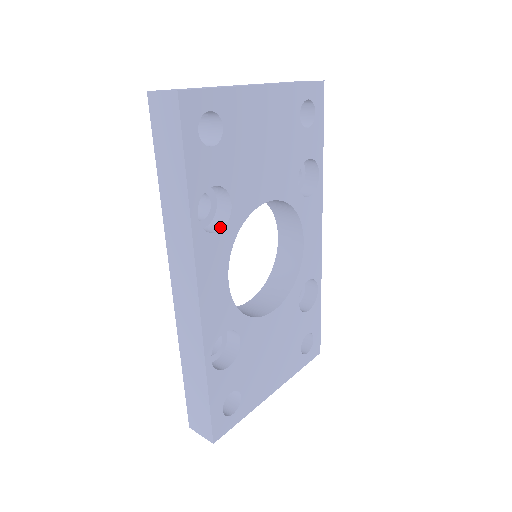
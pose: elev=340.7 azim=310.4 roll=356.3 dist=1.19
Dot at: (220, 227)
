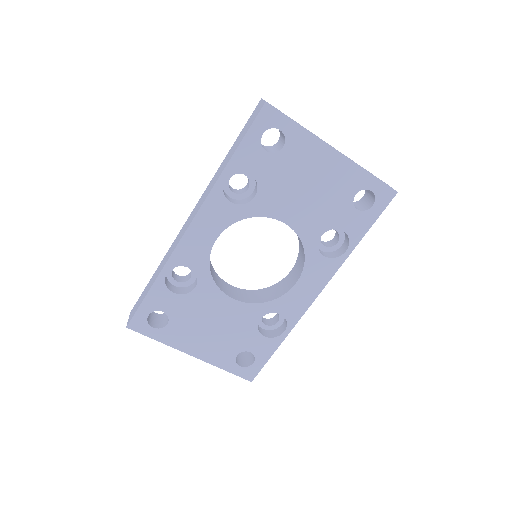
Dot at: (237, 203)
